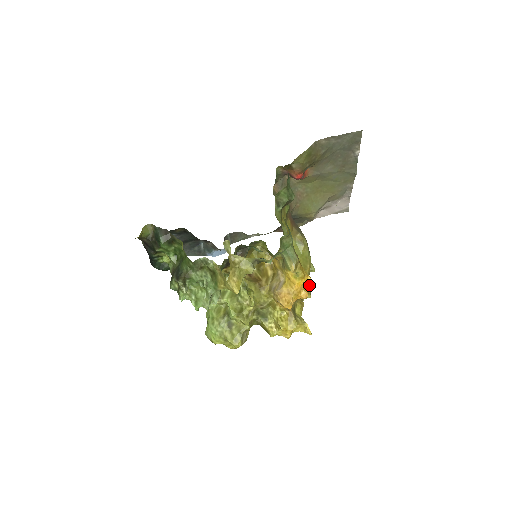
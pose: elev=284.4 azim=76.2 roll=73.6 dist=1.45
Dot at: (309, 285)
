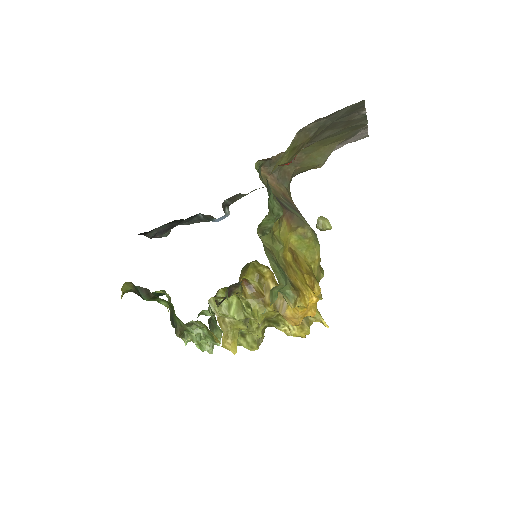
Dot at: (316, 302)
